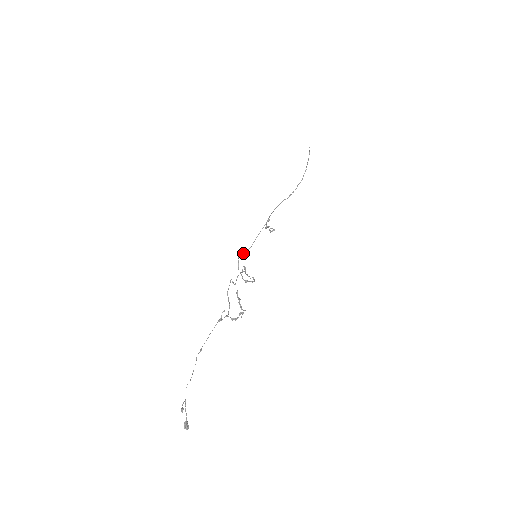
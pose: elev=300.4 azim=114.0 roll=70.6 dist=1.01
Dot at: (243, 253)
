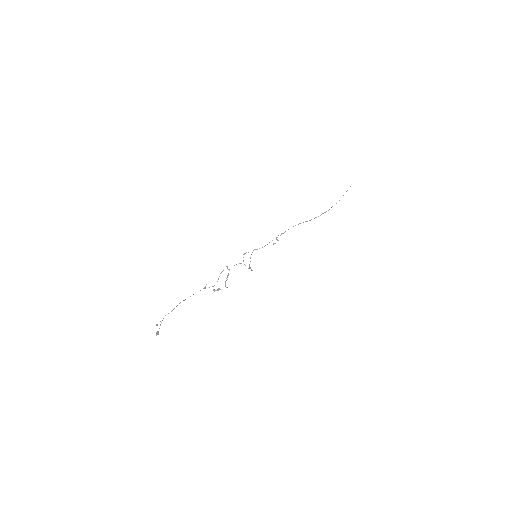
Dot at: (257, 249)
